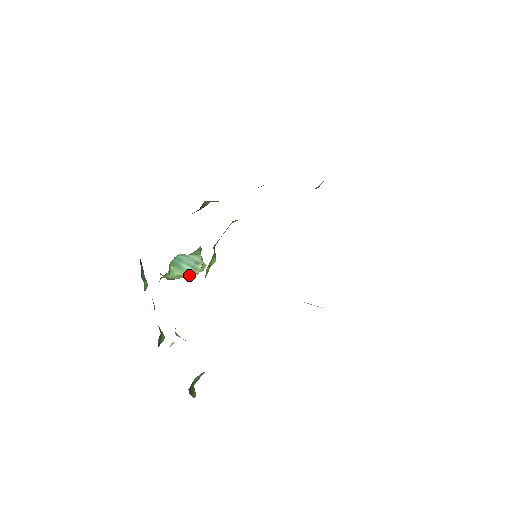
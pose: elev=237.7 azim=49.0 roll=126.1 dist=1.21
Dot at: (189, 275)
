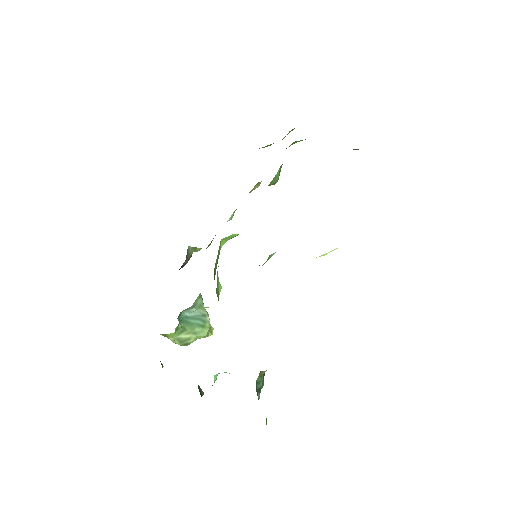
Dot at: (201, 330)
